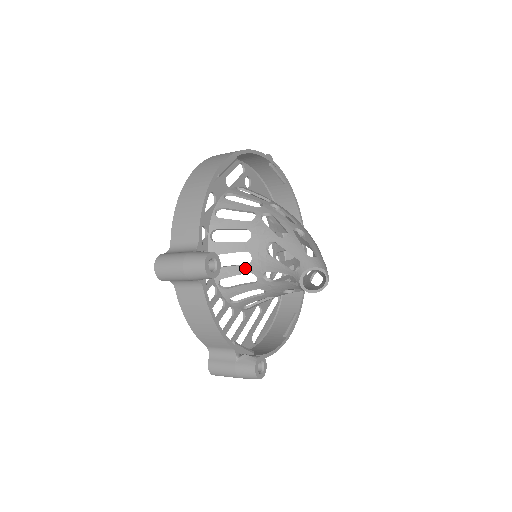
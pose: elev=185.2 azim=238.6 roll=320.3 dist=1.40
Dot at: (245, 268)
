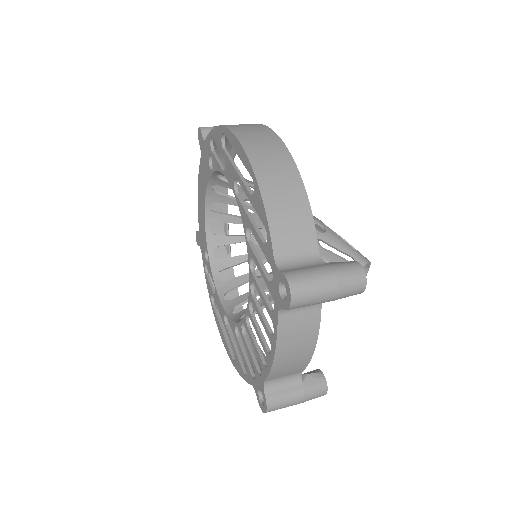
Dot at: occluded
